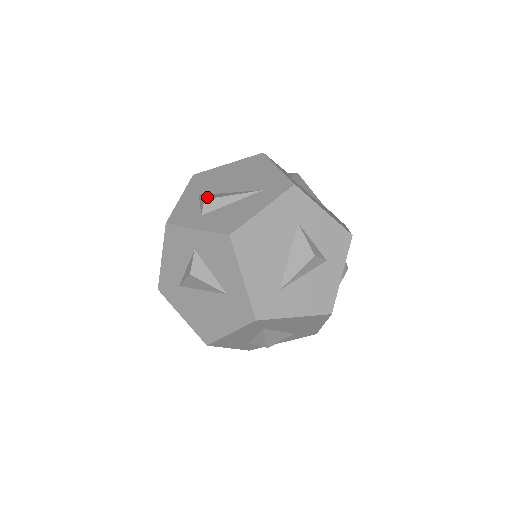
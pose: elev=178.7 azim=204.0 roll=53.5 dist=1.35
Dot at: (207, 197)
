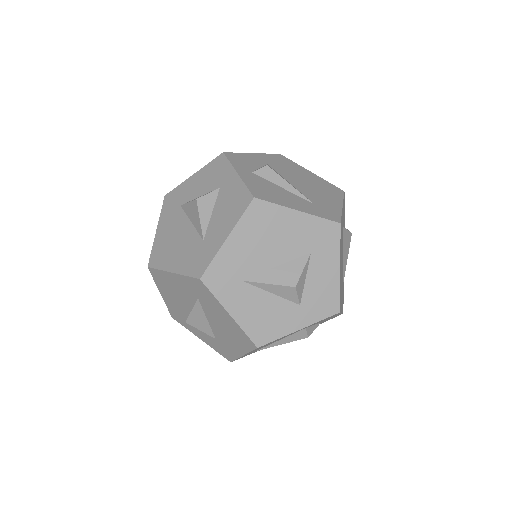
Dot at: occluded
